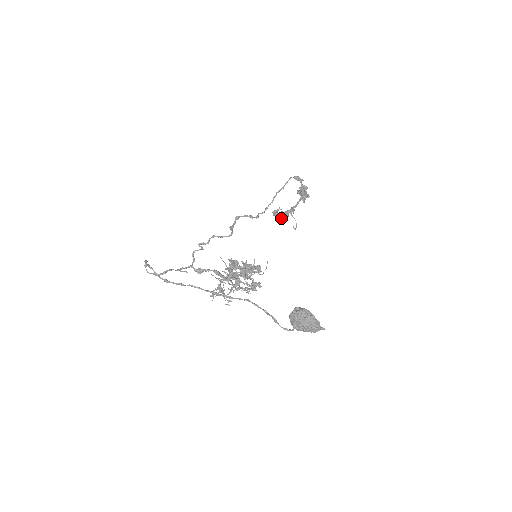
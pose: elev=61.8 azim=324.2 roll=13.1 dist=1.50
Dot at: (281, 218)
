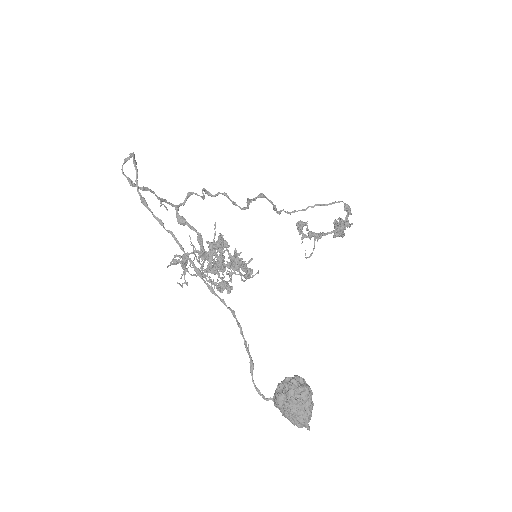
Dot at: (302, 234)
